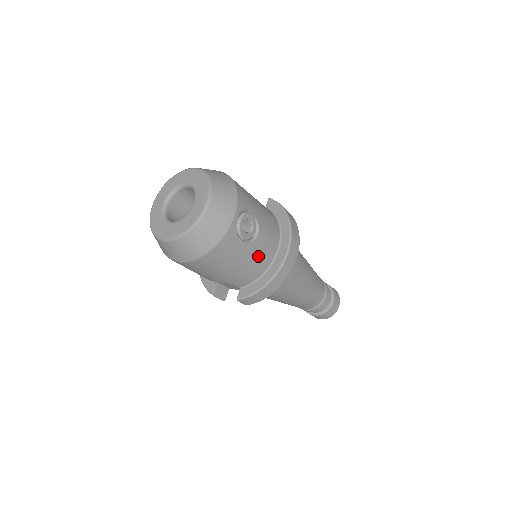
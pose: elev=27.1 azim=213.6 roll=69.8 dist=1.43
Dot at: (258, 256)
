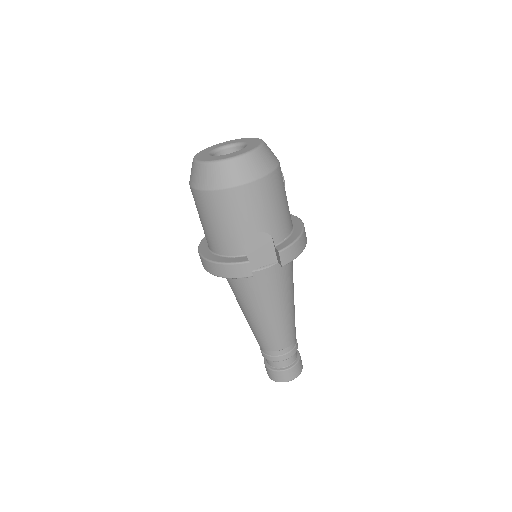
Dot at: (288, 210)
